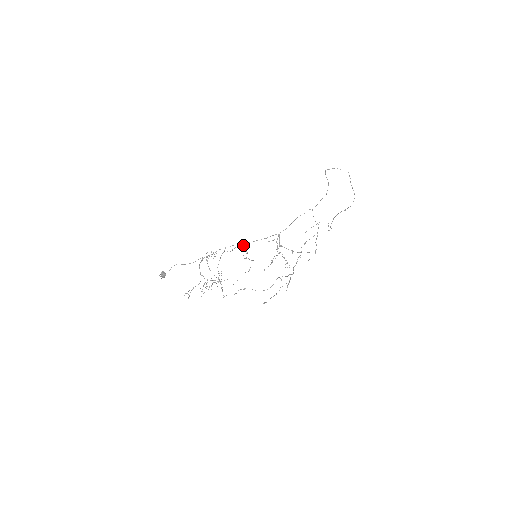
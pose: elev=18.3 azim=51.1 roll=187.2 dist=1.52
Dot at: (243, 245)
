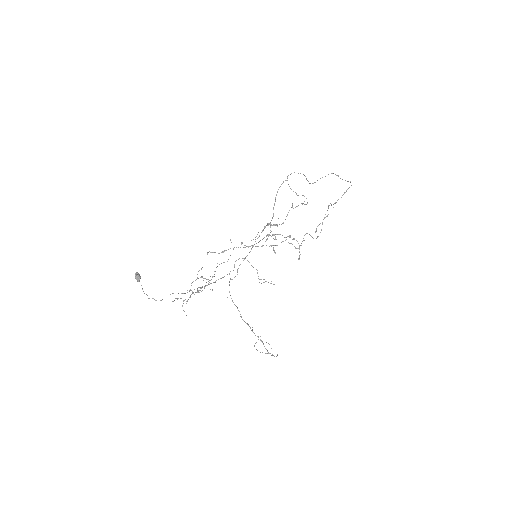
Dot at: (242, 258)
